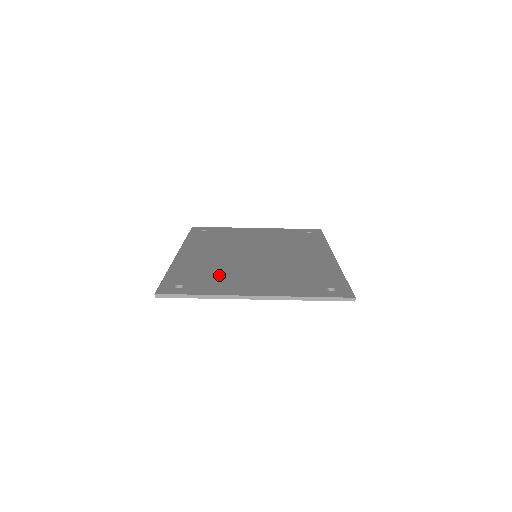
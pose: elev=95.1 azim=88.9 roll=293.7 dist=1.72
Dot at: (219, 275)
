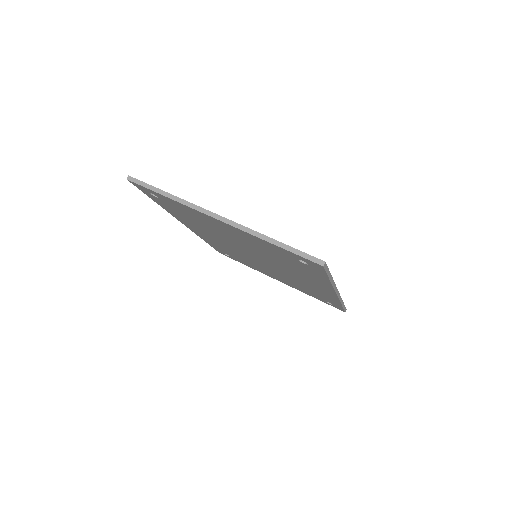
Dot at: occluded
